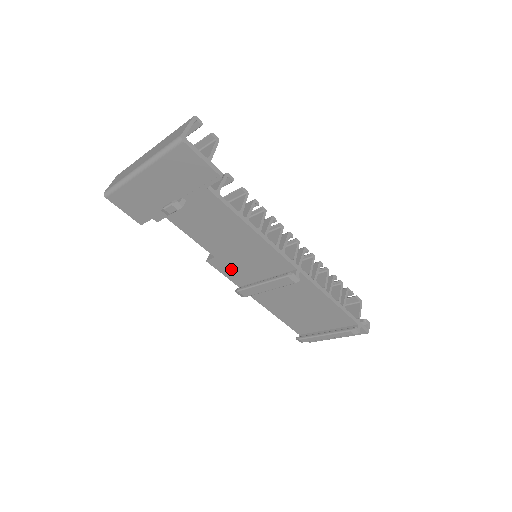
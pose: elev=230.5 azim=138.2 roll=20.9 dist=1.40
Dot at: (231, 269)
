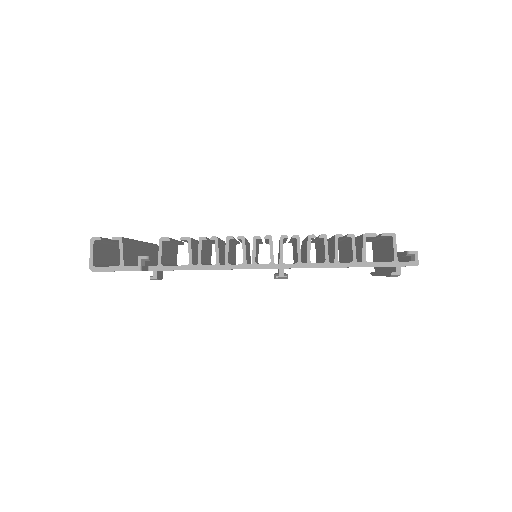
Dot at: occluded
